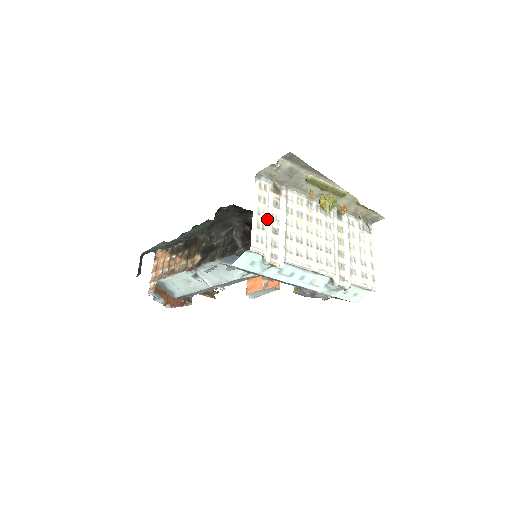
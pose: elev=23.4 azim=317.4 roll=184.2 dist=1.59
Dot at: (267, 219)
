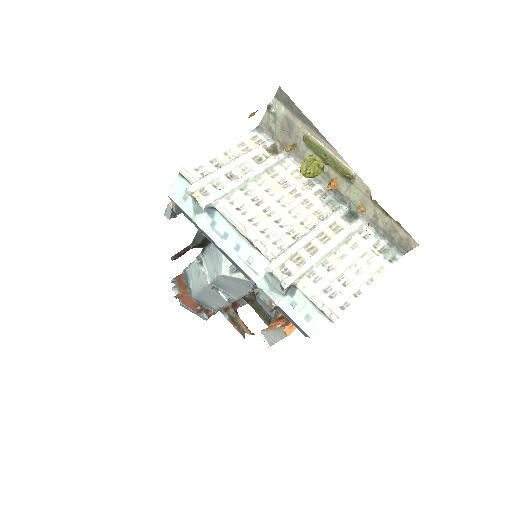
Dot at: (230, 161)
